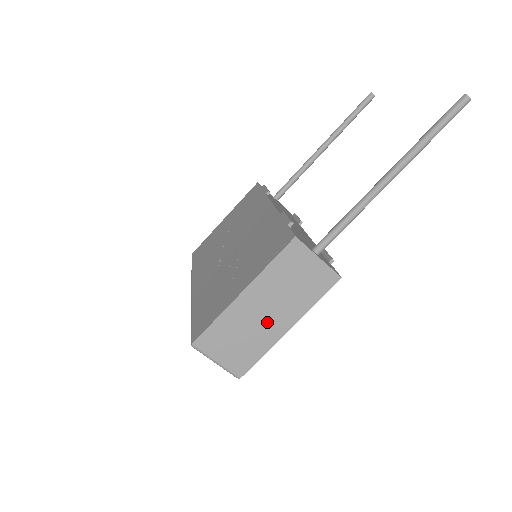
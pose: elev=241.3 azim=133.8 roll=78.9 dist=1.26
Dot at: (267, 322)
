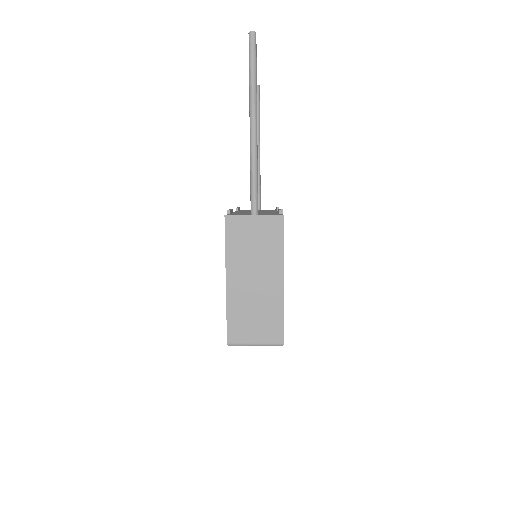
Dot at: (263, 288)
